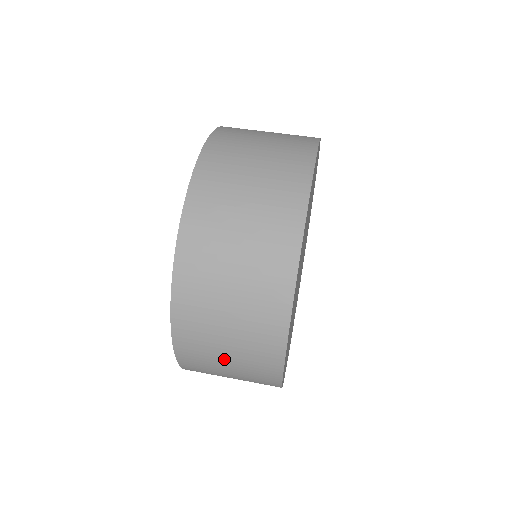
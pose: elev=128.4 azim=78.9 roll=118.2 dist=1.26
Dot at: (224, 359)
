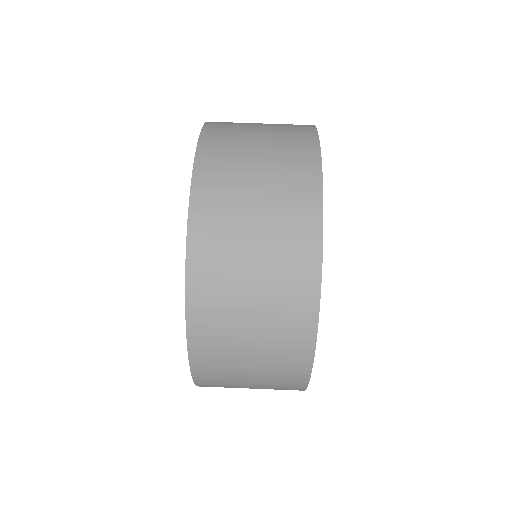
Dot at: (247, 386)
